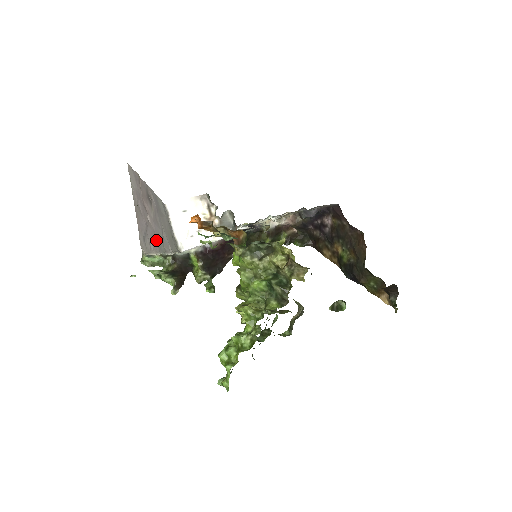
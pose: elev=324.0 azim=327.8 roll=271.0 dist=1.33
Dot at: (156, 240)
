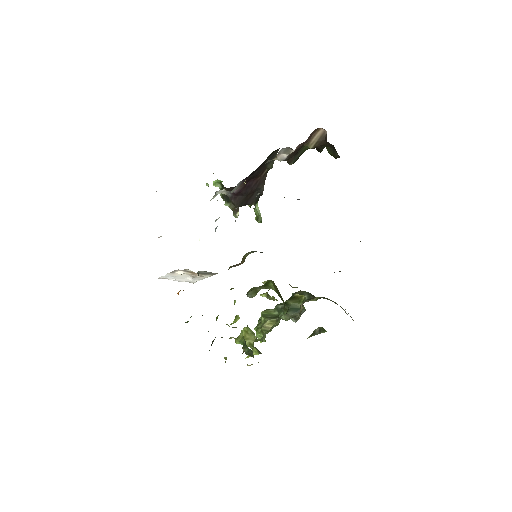
Dot at: occluded
